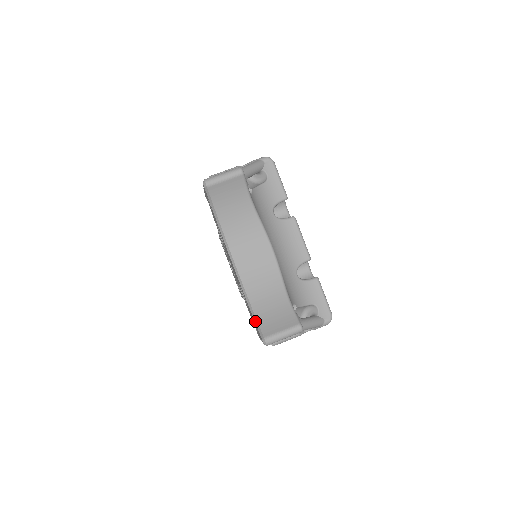
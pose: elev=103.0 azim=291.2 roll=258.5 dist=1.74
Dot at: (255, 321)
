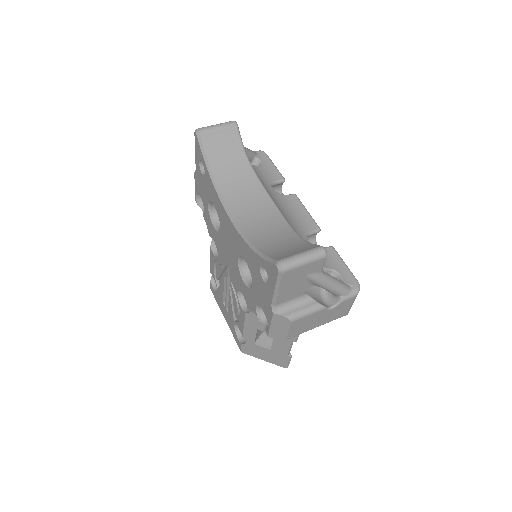
Dot at: (263, 257)
